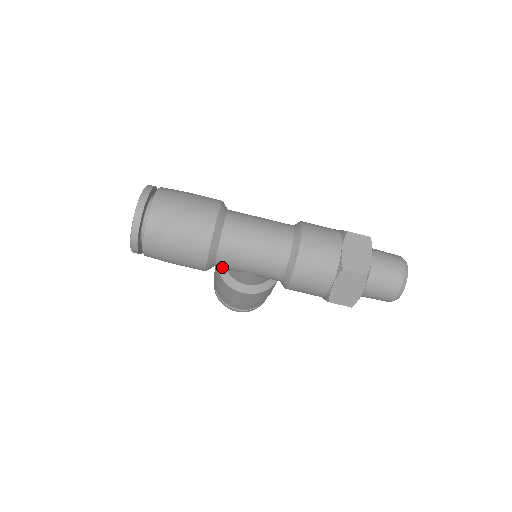
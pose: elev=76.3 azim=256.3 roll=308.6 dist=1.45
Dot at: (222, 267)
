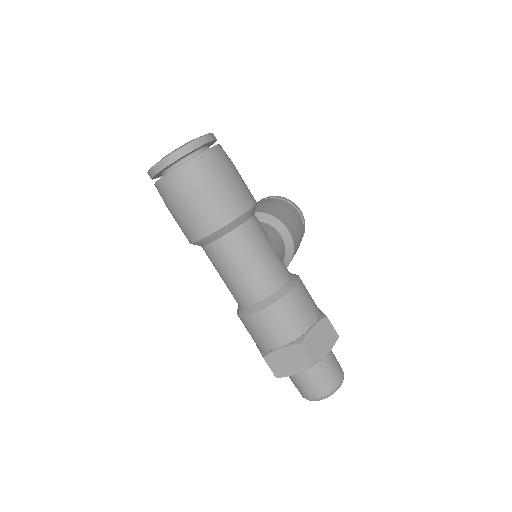
Dot at: occluded
